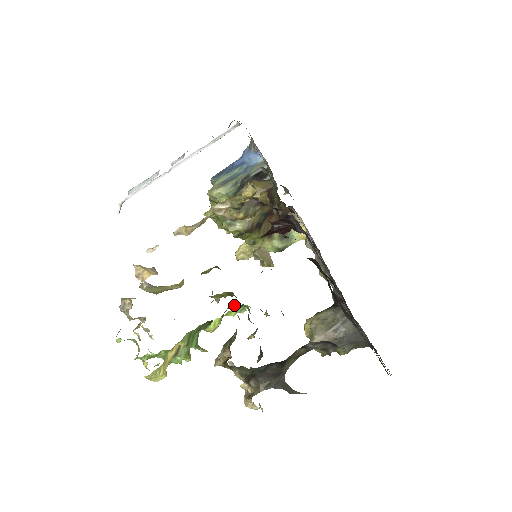
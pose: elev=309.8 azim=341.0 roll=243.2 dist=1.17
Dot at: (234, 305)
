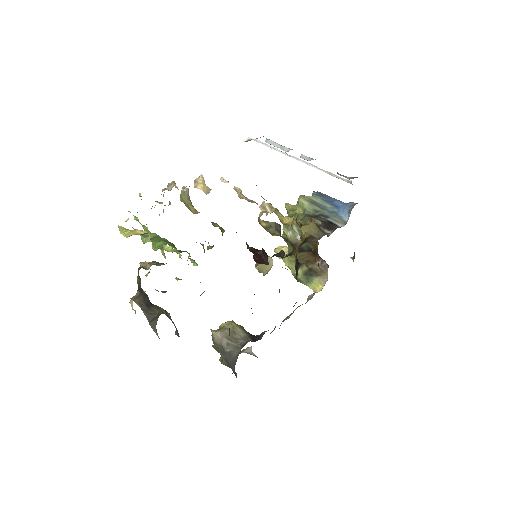
Dot at: occluded
